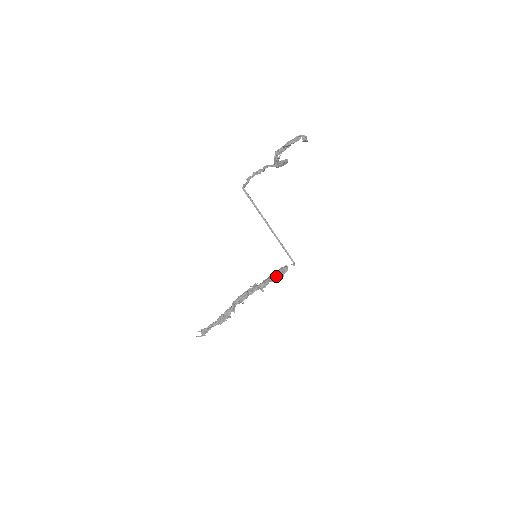
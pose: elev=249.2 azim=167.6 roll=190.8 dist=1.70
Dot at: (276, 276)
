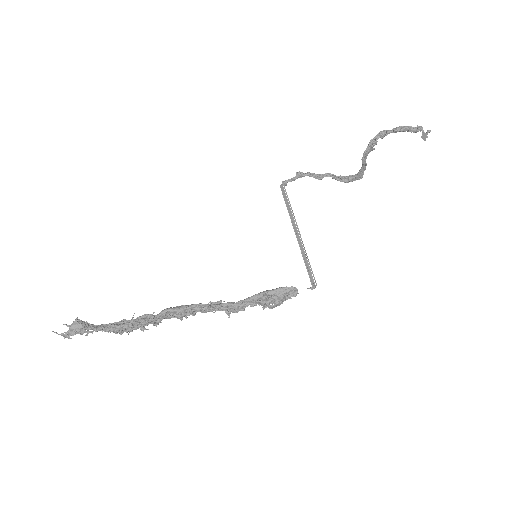
Dot at: (272, 295)
